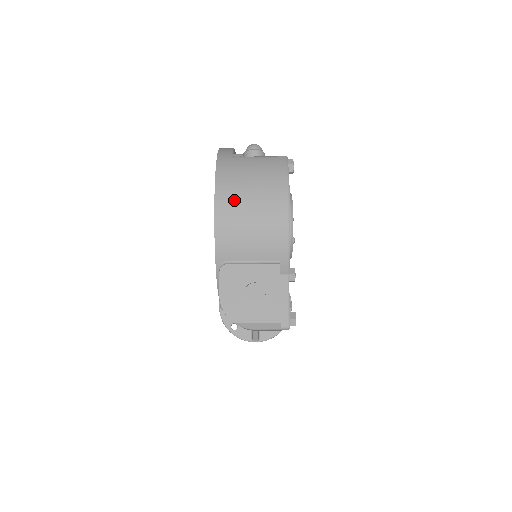
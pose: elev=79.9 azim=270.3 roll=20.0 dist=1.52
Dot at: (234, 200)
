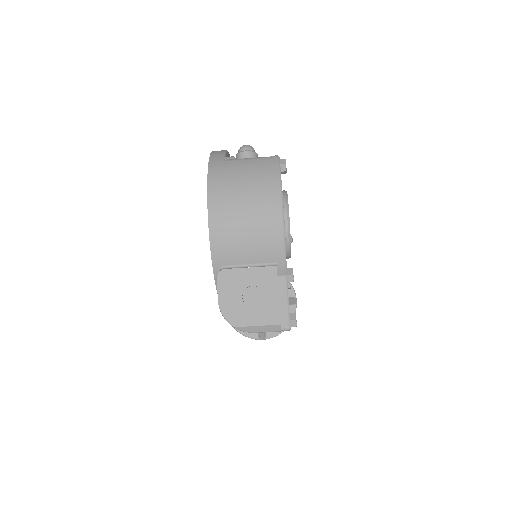
Dot at: (227, 205)
